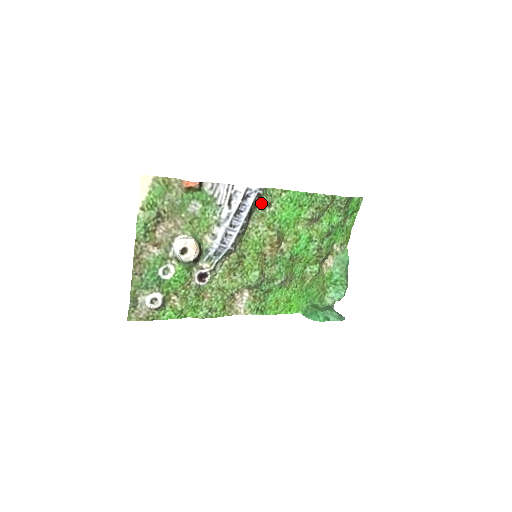
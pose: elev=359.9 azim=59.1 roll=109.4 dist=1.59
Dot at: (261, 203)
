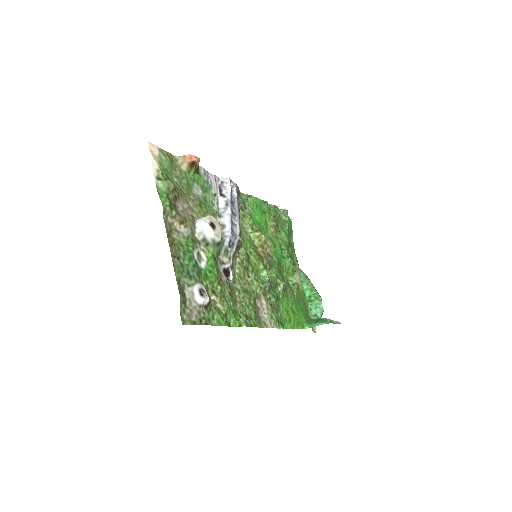
Dot at: (240, 201)
